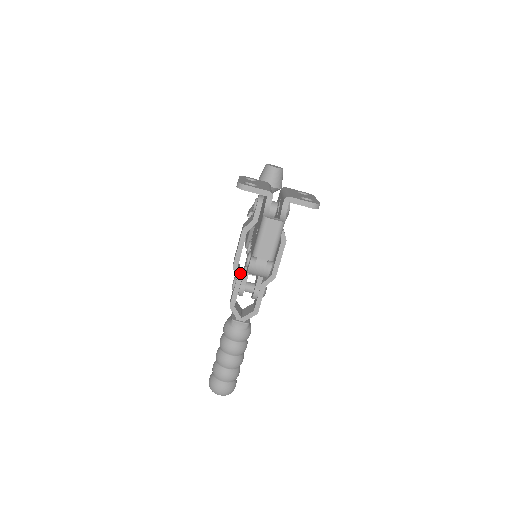
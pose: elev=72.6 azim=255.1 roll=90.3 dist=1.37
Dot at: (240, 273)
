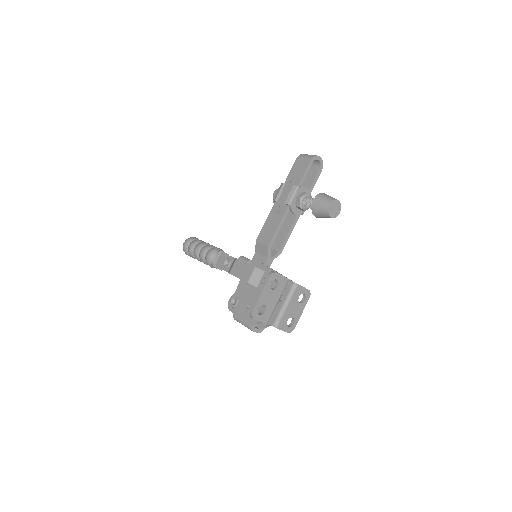
Dot at: occluded
